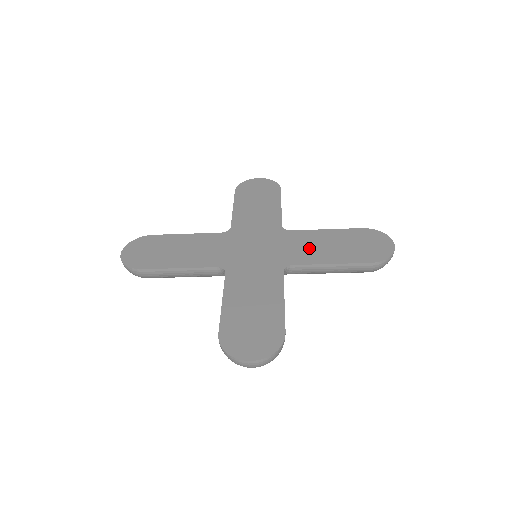
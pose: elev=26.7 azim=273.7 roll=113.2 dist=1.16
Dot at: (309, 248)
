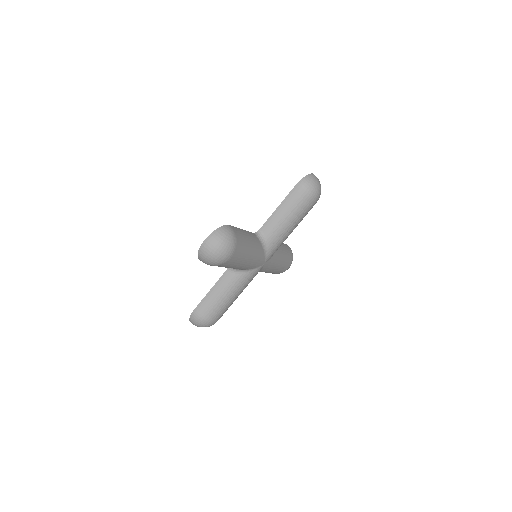
Dot at: occluded
